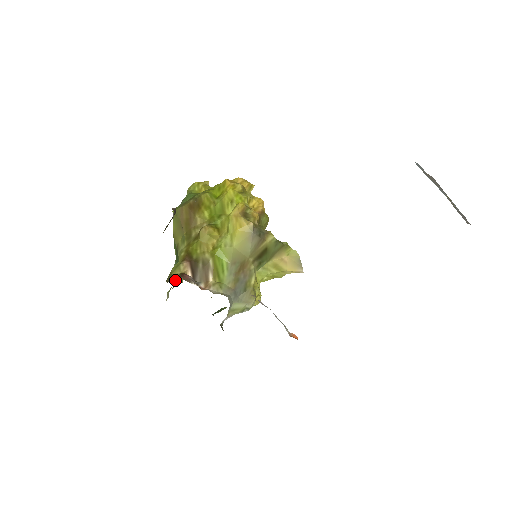
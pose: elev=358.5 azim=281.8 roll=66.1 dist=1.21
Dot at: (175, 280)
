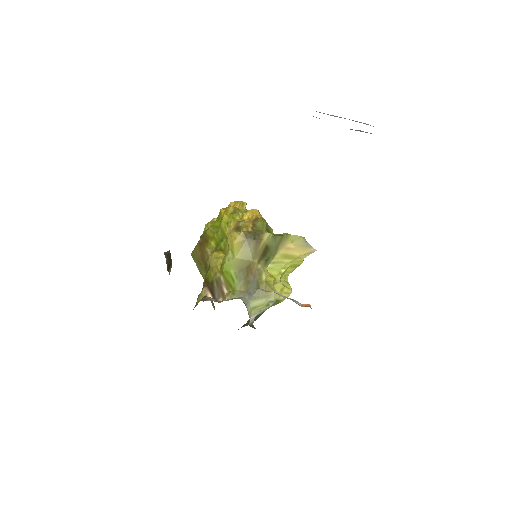
Dot at: (213, 307)
